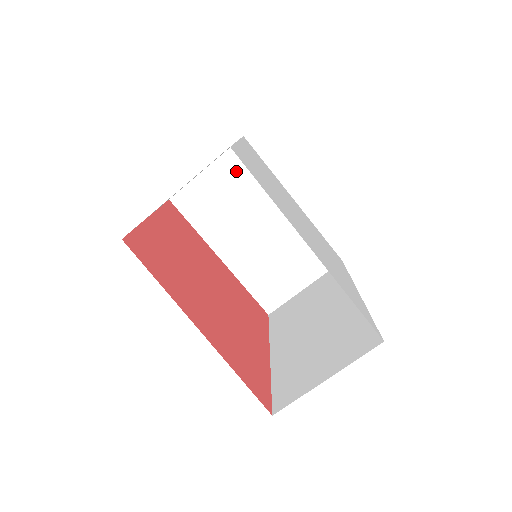
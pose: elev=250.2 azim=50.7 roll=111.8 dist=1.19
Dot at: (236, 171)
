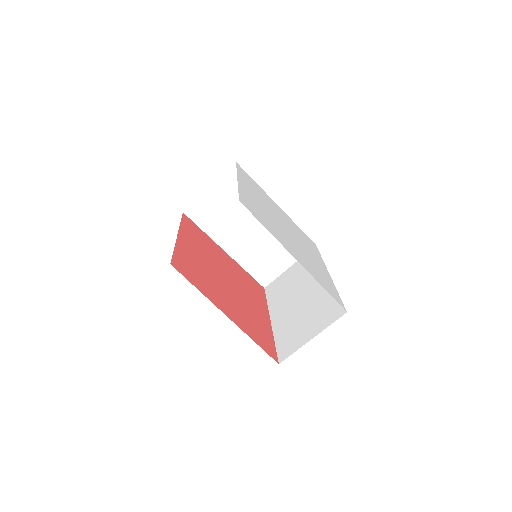
Dot at: (232, 188)
